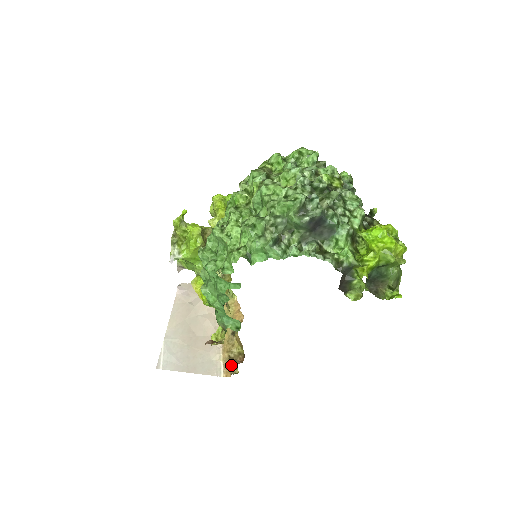
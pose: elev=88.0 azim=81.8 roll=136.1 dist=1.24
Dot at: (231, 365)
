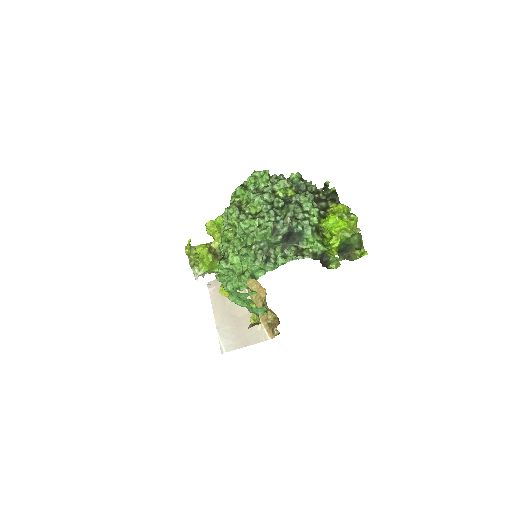
Dot at: (272, 329)
